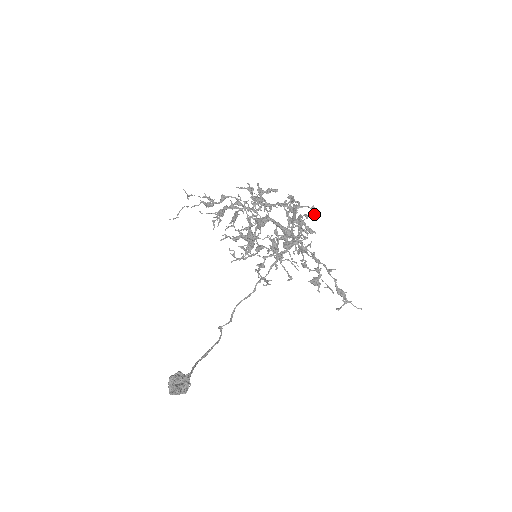
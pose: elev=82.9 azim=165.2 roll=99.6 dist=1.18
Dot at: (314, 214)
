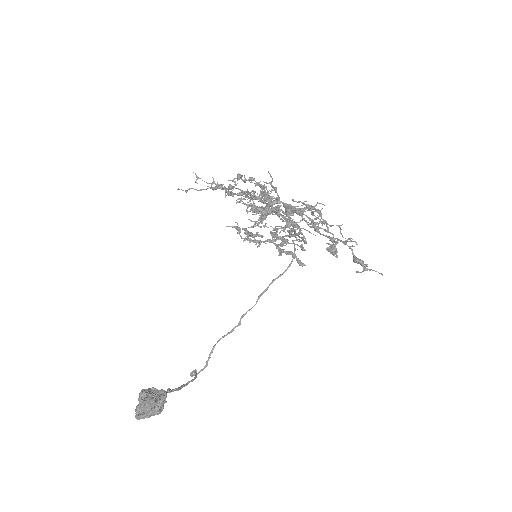
Dot at: (304, 249)
